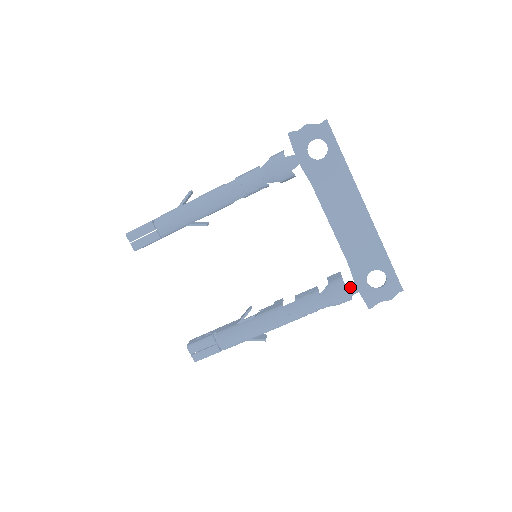
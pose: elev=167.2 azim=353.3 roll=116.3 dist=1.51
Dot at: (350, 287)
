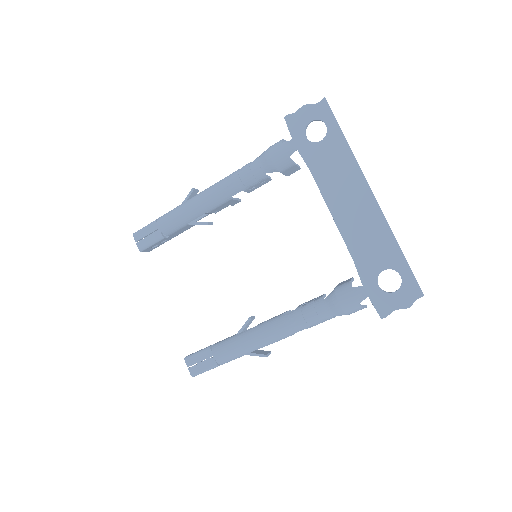
Dot at: (357, 291)
